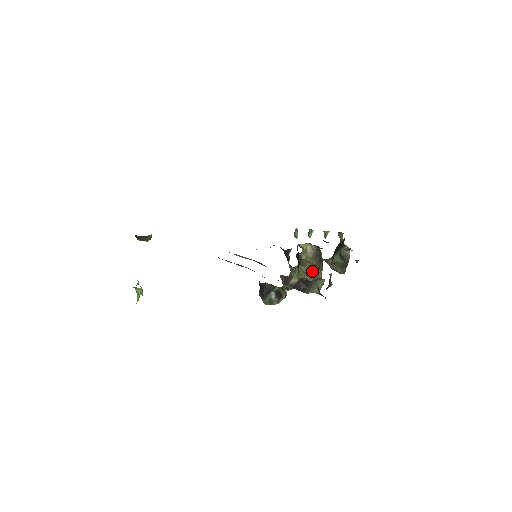
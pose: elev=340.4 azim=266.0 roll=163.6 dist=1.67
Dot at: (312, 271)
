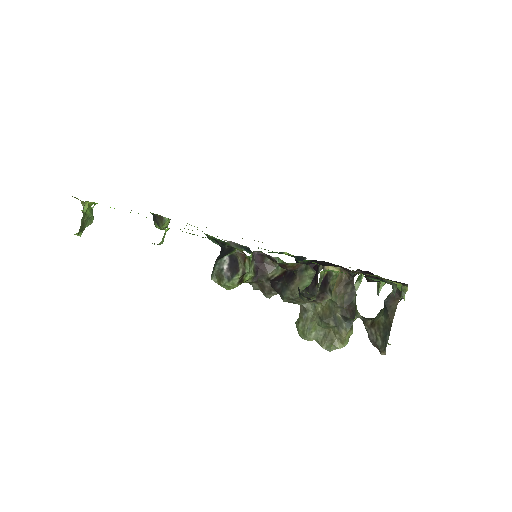
Dot at: (331, 317)
